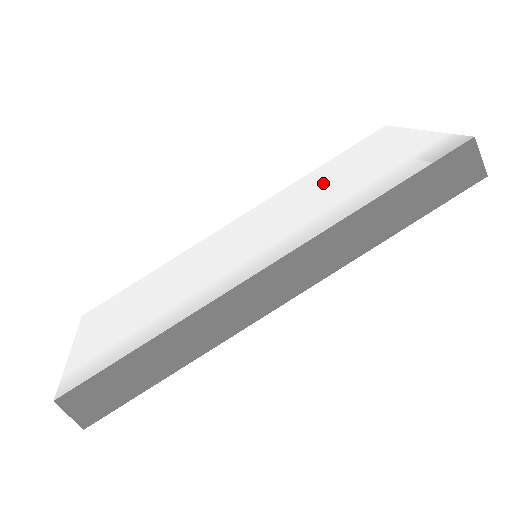
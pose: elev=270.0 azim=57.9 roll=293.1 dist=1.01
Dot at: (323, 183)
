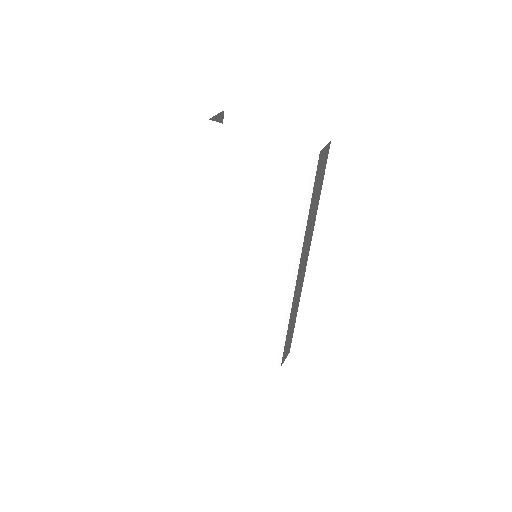
Dot at: (241, 203)
